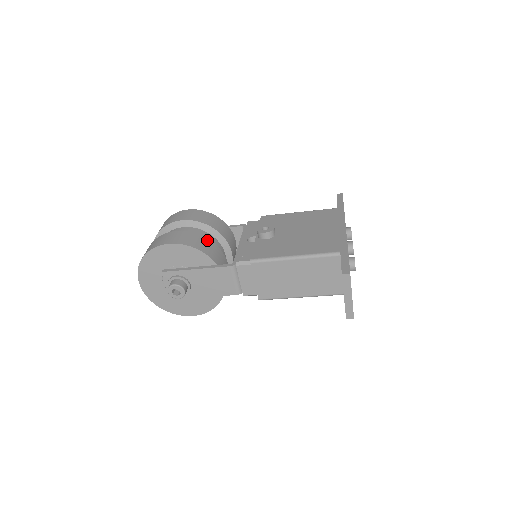
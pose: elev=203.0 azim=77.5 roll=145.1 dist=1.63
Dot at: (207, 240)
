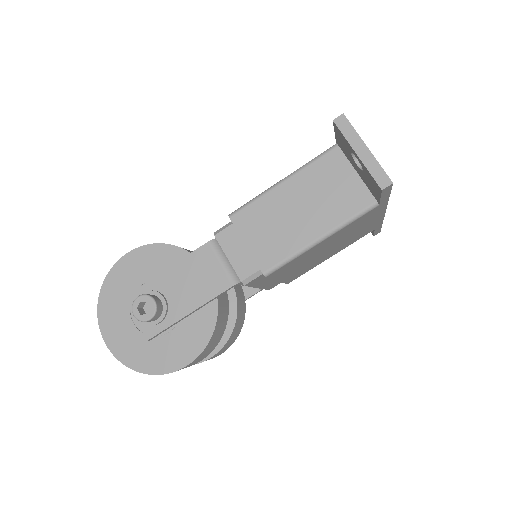
Dot at: occluded
